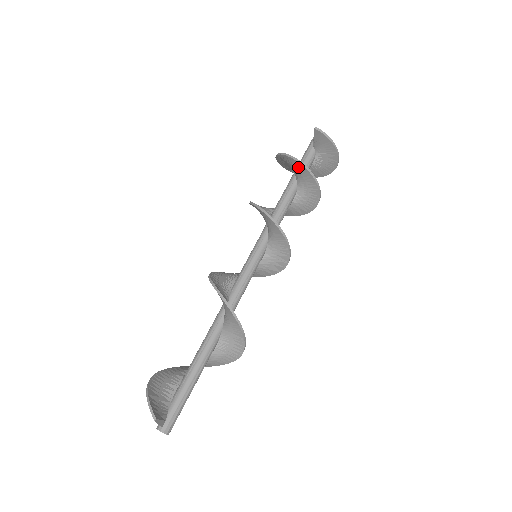
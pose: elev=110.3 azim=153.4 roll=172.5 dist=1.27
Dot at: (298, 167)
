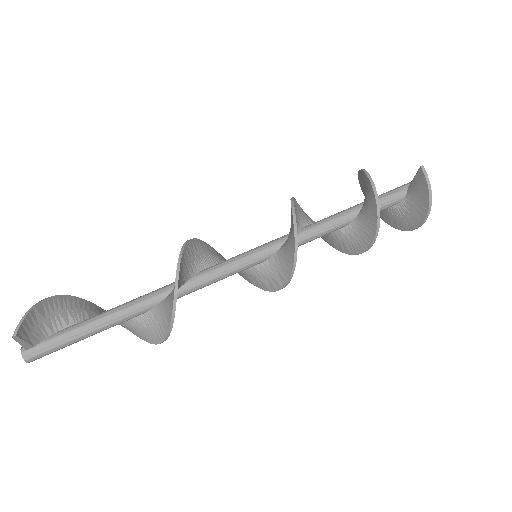
Dot at: (370, 195)
